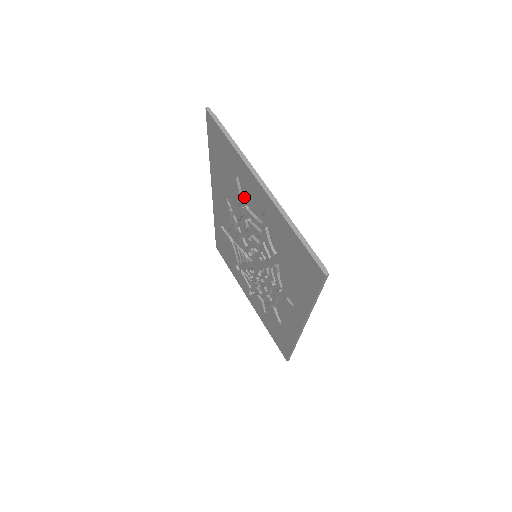
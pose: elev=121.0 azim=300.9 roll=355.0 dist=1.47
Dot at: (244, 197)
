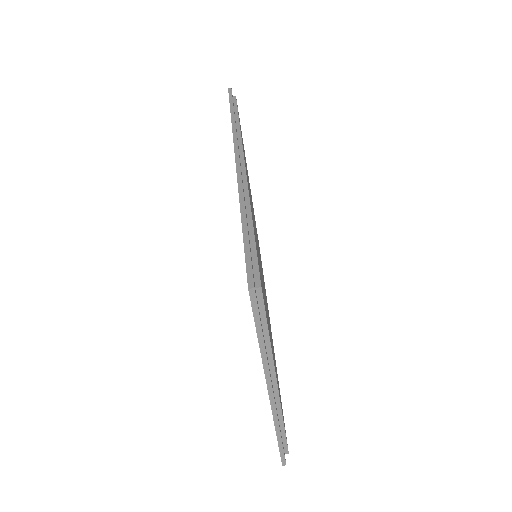
Dot at: occluded
